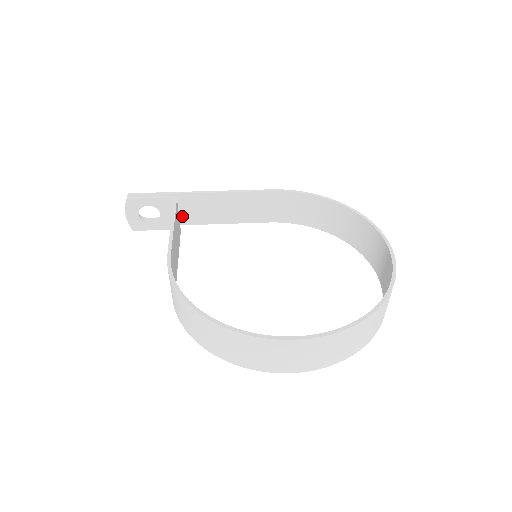
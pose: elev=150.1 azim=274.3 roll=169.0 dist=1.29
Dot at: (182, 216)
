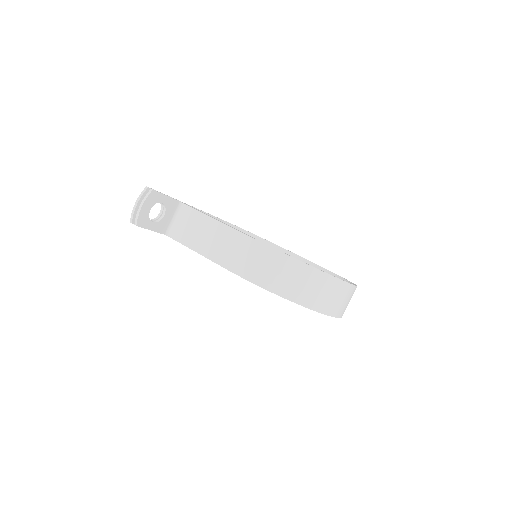
Dot at: occluded
